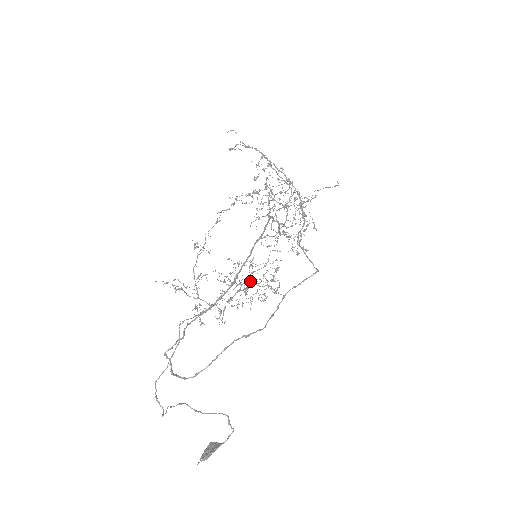
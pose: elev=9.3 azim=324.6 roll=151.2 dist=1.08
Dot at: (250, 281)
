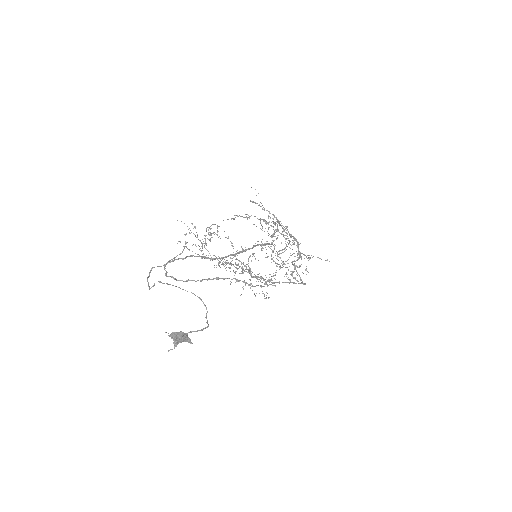
Dot at: (247, 269)
